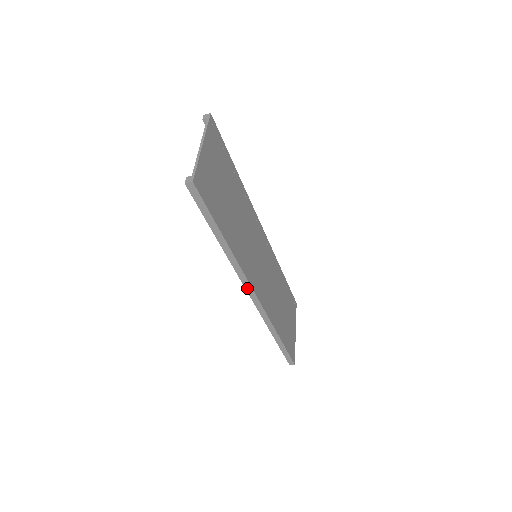
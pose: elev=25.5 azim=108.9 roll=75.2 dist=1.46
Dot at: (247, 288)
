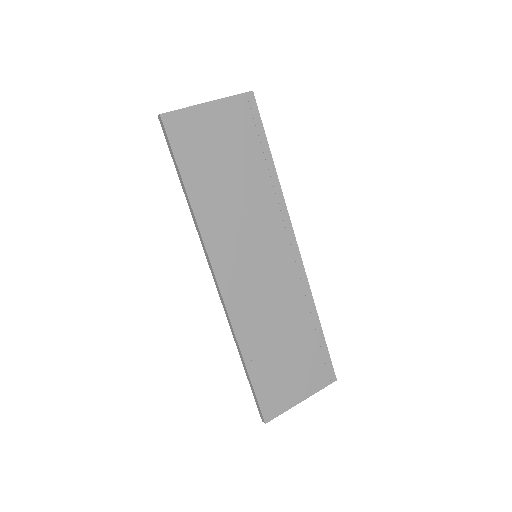
Dot at: (210, 267)
